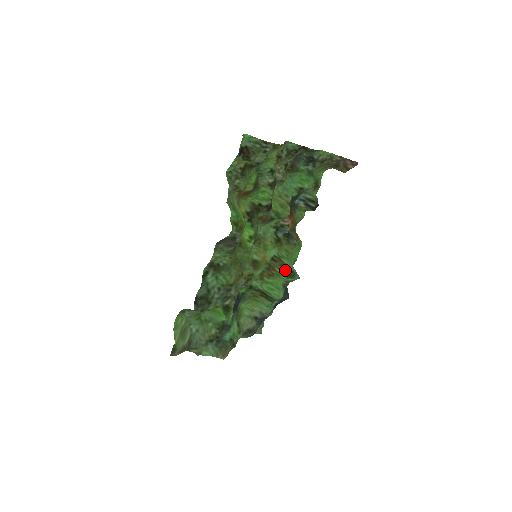
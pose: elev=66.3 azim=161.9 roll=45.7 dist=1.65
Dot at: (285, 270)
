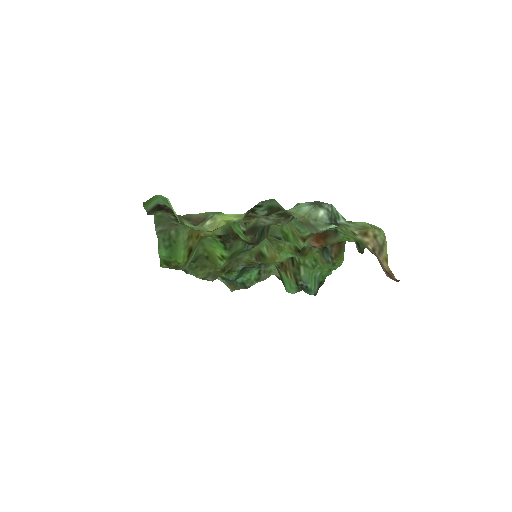
Dot at: (295, 282)
